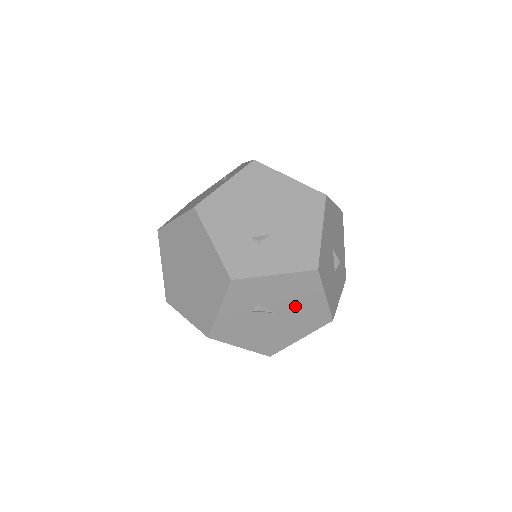
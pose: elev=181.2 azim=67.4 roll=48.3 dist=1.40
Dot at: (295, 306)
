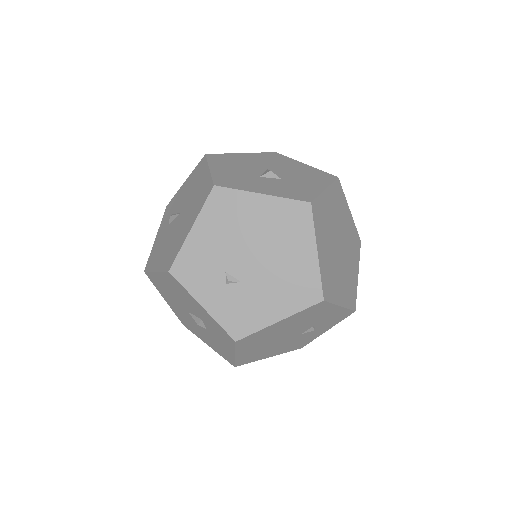
Dot at: (192, 196)
